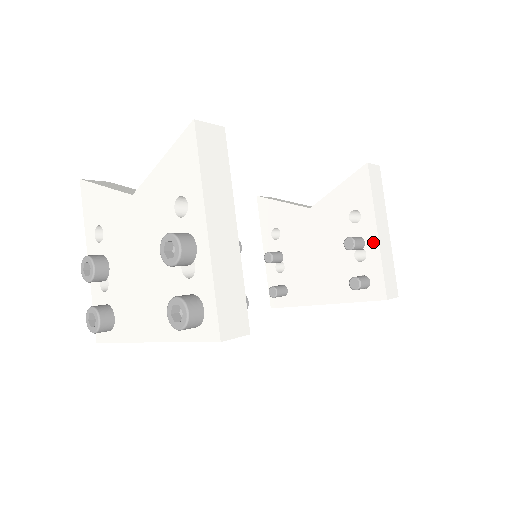
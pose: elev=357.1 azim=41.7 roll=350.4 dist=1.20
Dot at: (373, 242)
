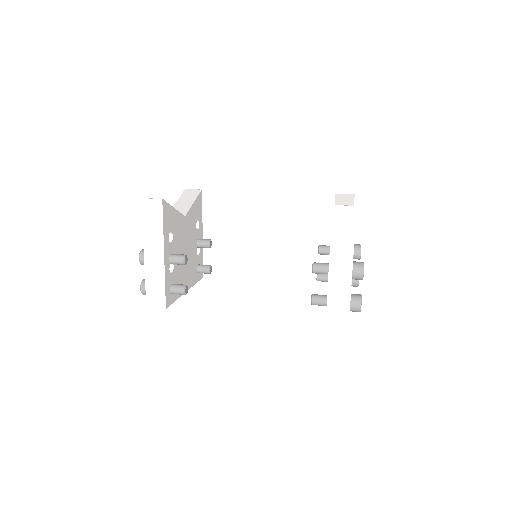
Dot at: (328, 273)
